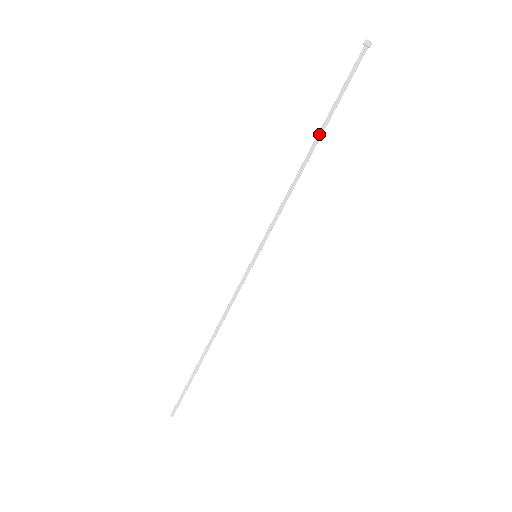
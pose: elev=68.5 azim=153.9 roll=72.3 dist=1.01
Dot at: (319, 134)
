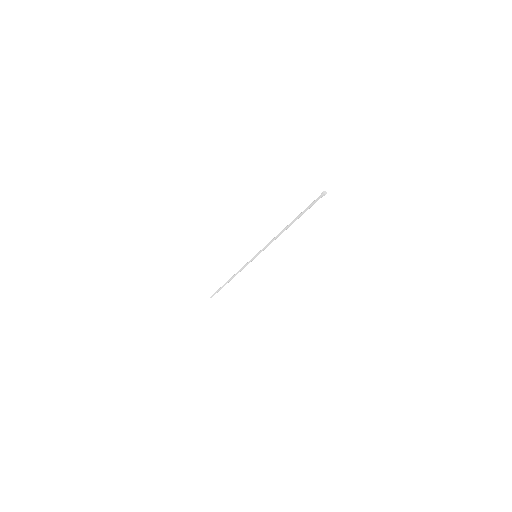
Dot at: occluded
